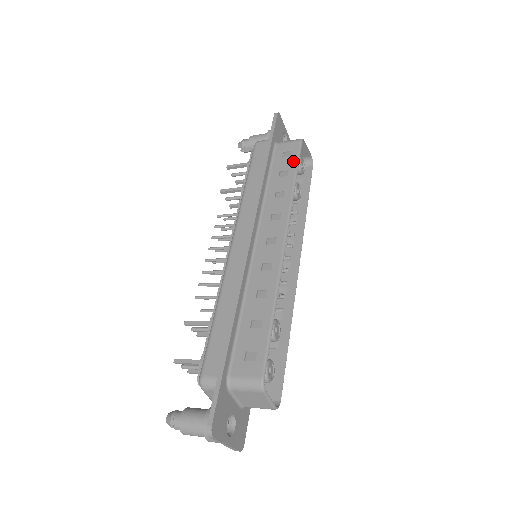
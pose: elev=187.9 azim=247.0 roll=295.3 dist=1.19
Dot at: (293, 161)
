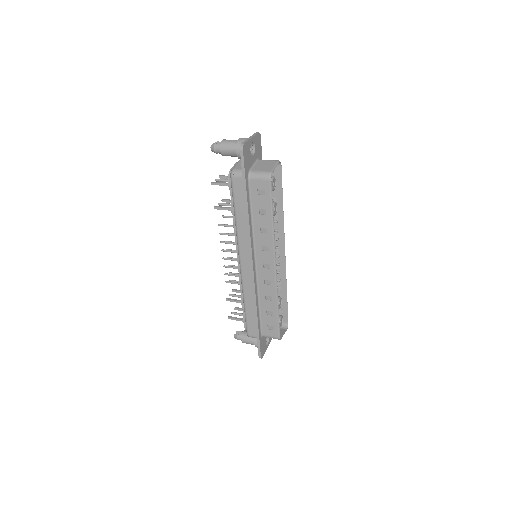
Dot at: (268, 202)
